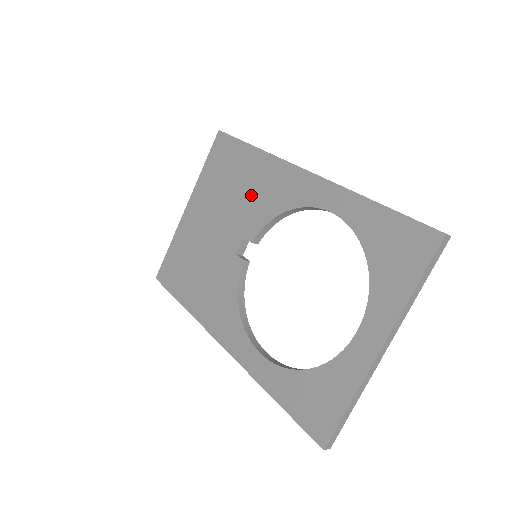
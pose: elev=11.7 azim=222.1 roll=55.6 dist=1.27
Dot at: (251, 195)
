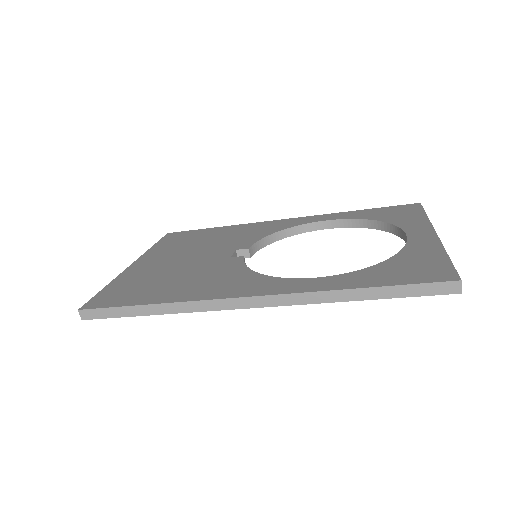
Dot at: (231, 237)
